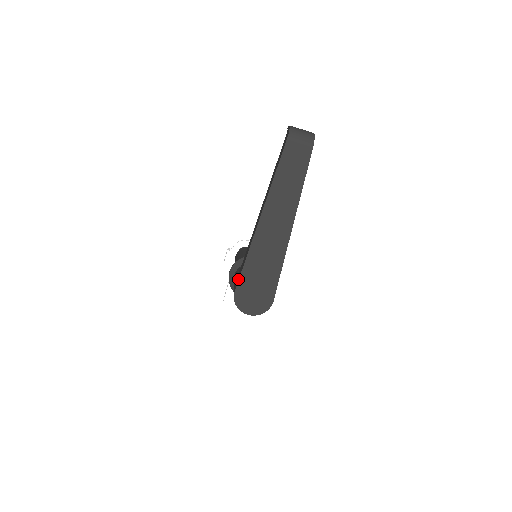
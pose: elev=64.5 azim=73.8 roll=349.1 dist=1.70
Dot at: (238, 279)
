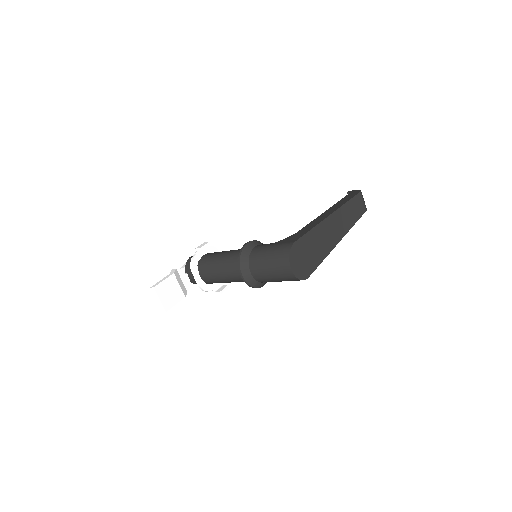
Dot at: (300, 236)
